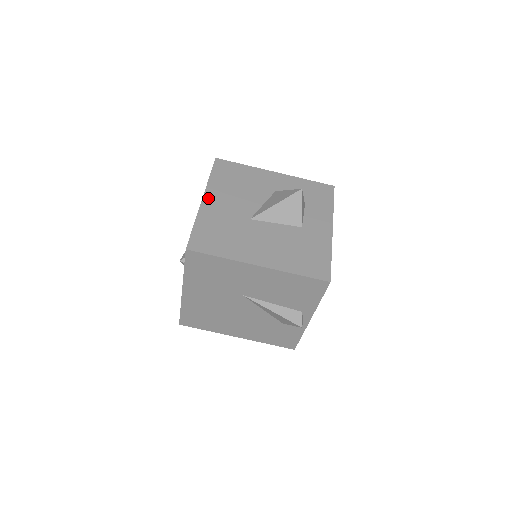
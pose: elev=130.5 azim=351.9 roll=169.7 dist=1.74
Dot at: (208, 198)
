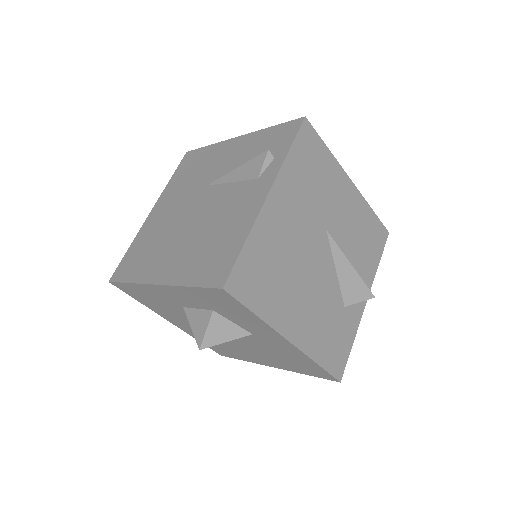
Dot at: occluded
